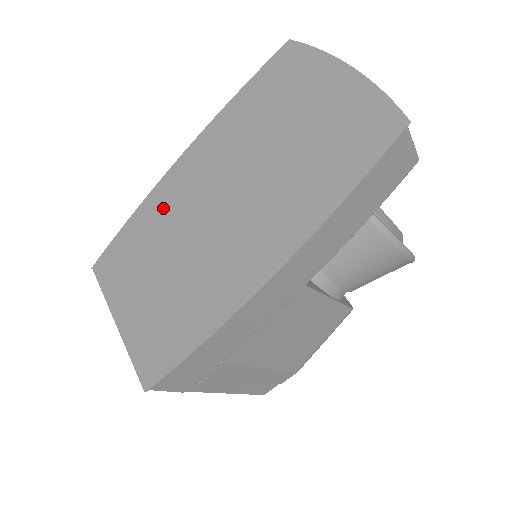
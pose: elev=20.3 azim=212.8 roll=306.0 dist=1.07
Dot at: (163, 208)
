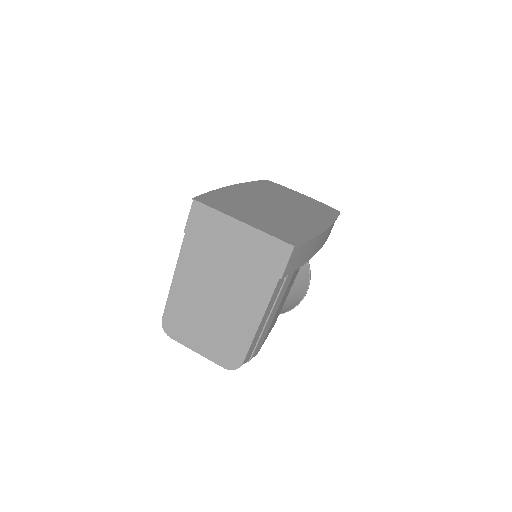
Dot at: (237, 196)
